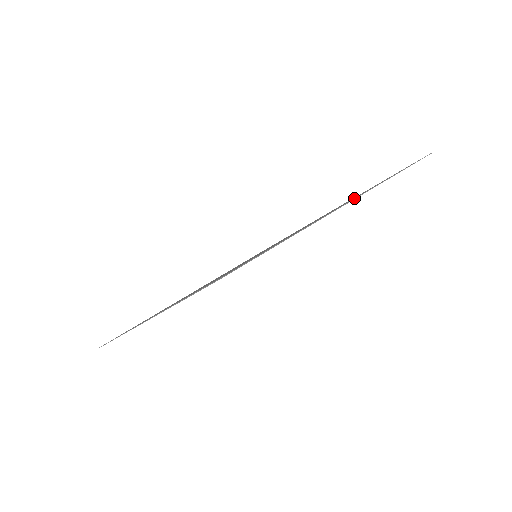
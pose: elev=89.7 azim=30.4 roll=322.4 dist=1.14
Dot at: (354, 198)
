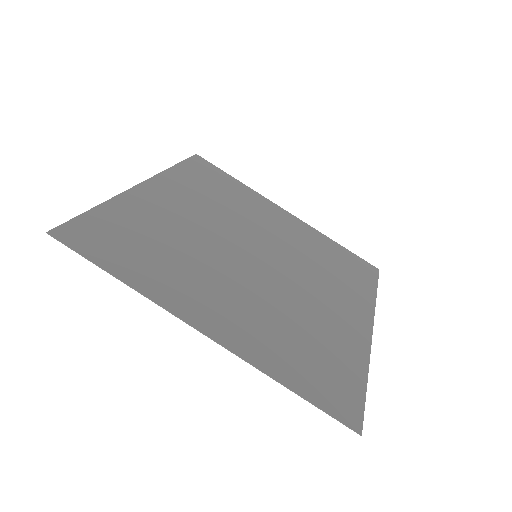
Dot at: (370, 323)
